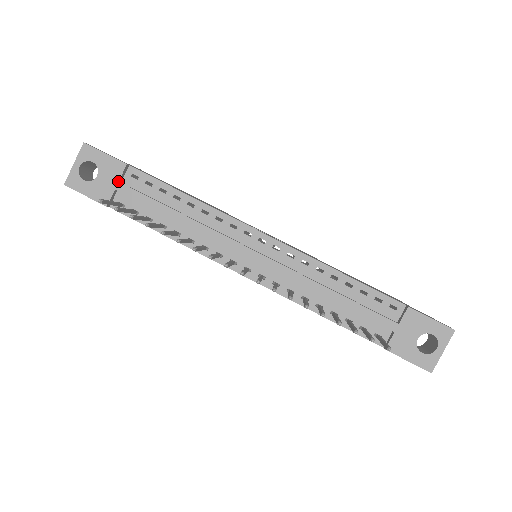
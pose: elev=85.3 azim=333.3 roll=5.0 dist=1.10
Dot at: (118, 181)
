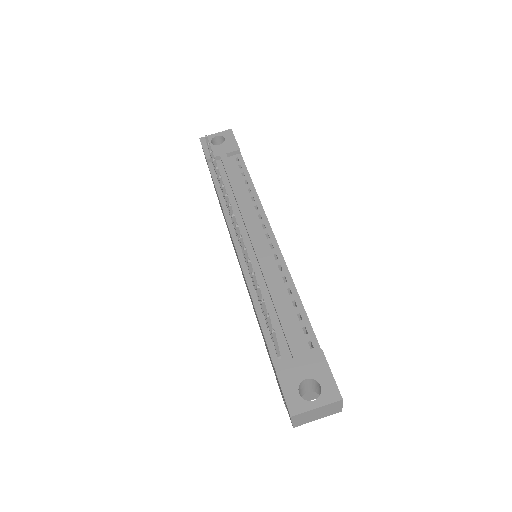
Dot at: (226, 153)
